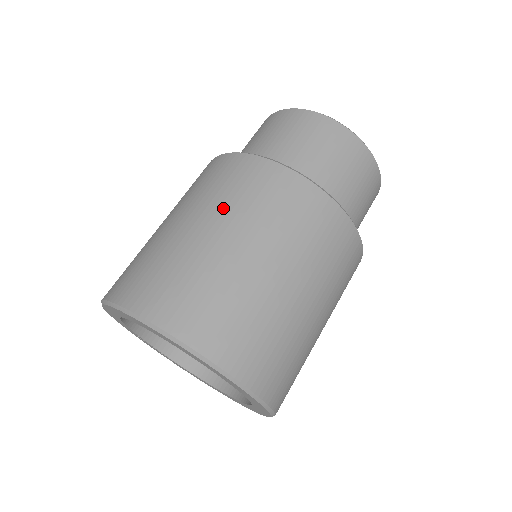
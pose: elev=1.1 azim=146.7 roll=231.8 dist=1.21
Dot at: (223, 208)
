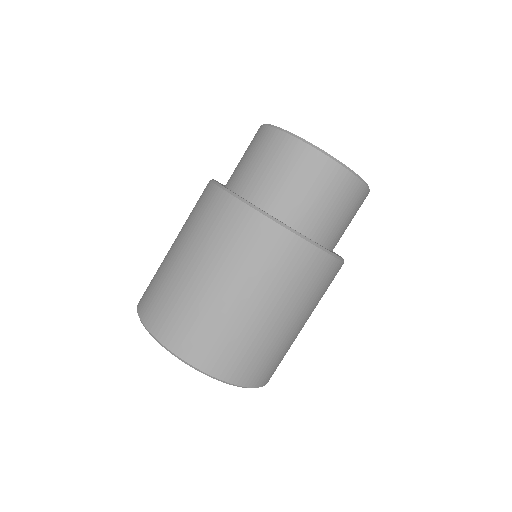
Dot at: (223, 261)
